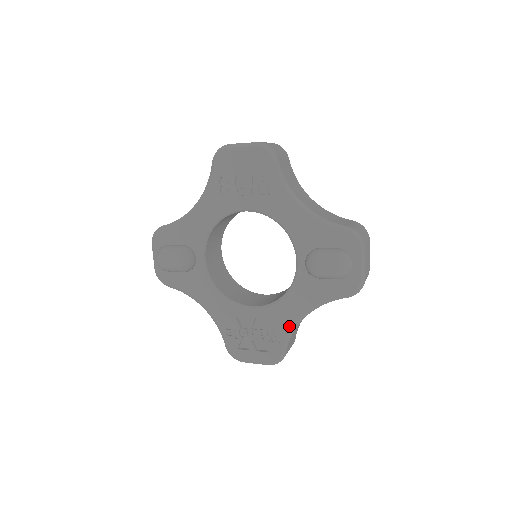
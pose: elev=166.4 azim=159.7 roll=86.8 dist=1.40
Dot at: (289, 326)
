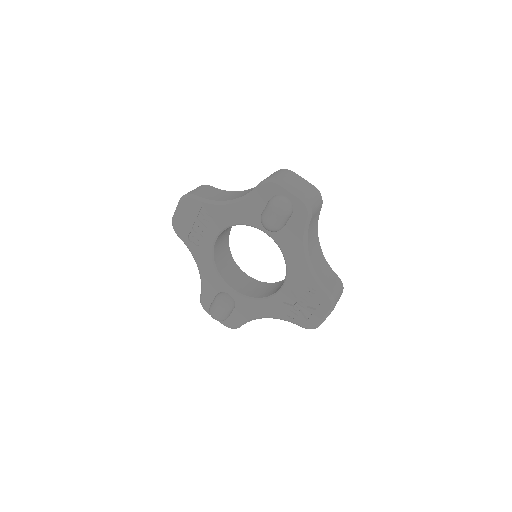
Dot at: (309, 274)
